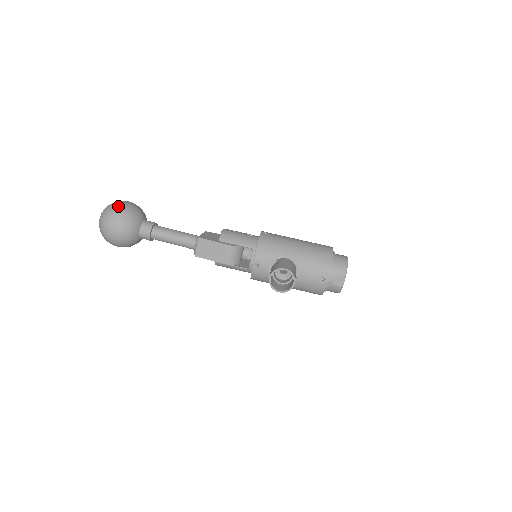
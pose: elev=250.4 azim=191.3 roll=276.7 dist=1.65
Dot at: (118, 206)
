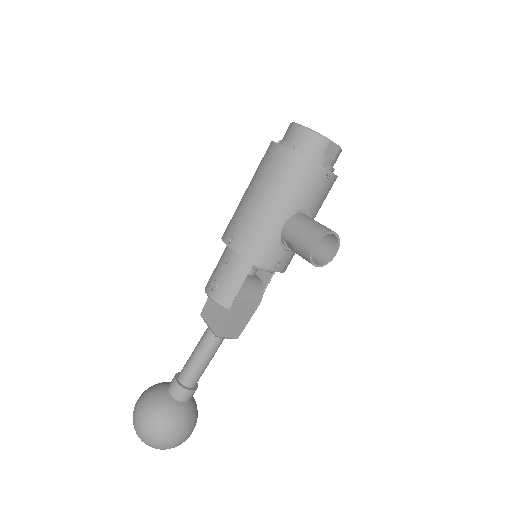
Dot at: (145, 431)
